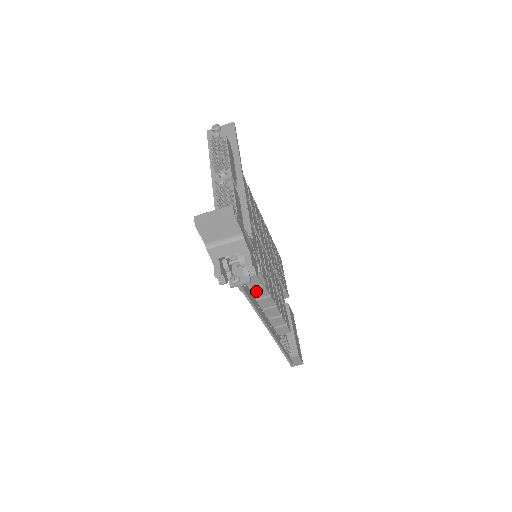
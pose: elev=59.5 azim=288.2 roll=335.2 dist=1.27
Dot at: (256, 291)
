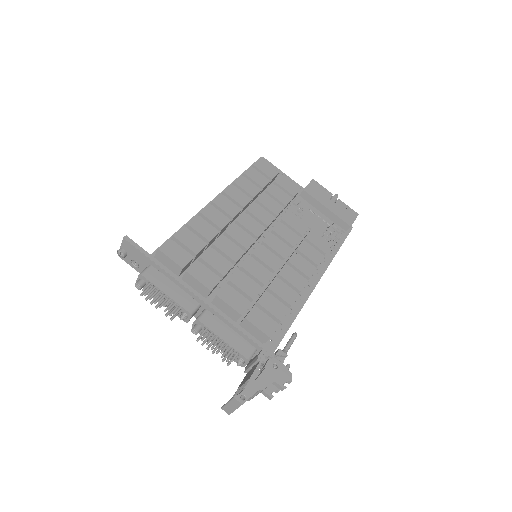
Dot at: occluded
